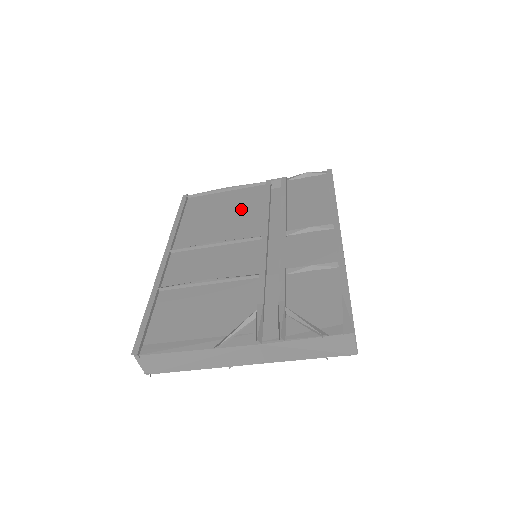
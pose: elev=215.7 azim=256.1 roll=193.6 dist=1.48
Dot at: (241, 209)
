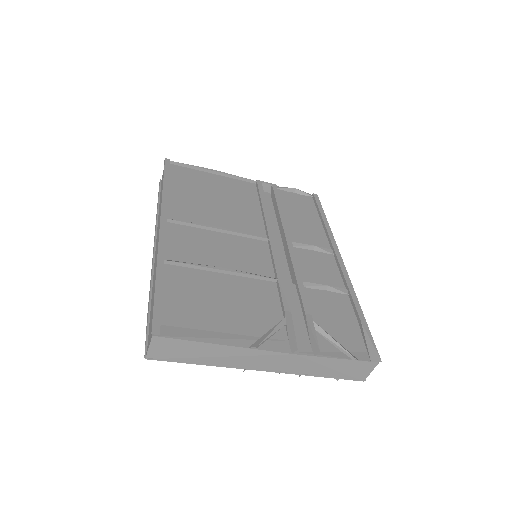
Dot at: (236, 200)
